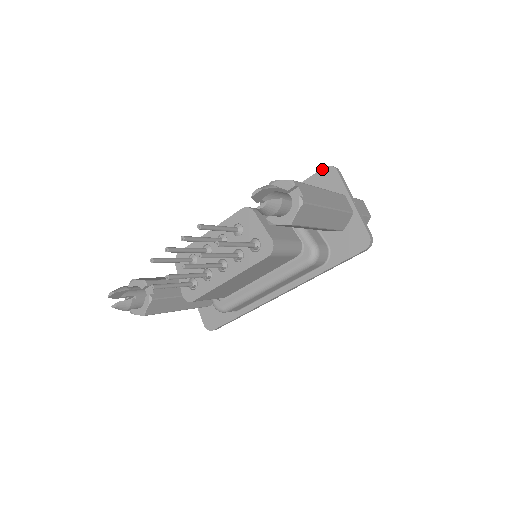
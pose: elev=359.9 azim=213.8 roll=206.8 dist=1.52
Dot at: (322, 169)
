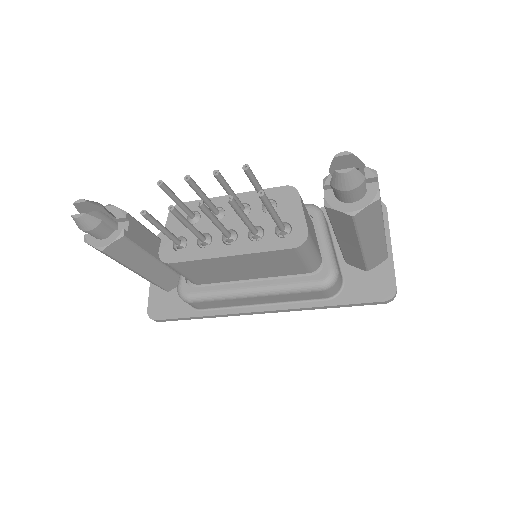
Dot at: occluded
